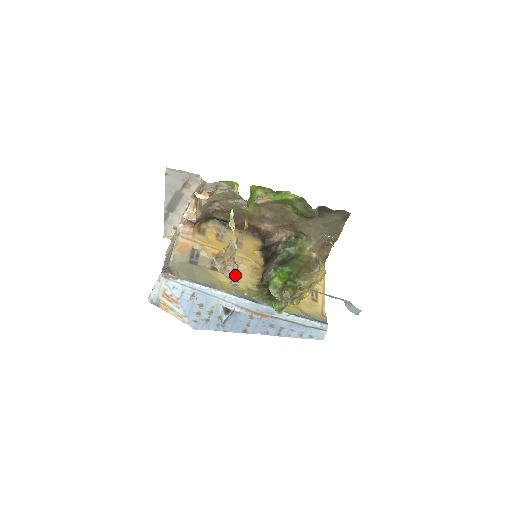
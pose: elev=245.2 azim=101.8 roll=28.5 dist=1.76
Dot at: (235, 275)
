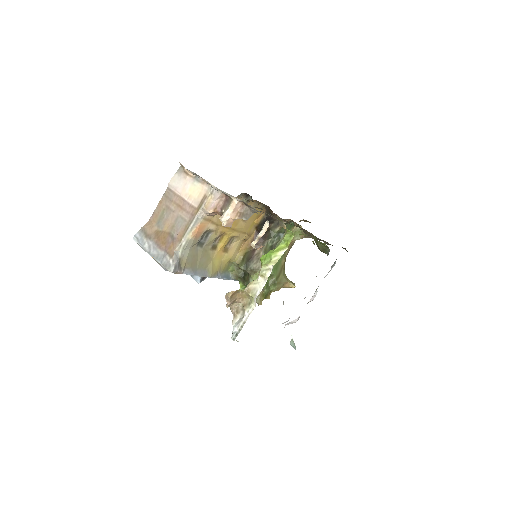
Dot at: (237, 312)
